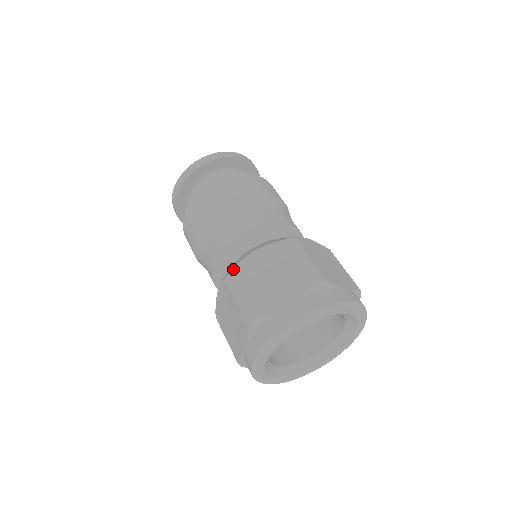
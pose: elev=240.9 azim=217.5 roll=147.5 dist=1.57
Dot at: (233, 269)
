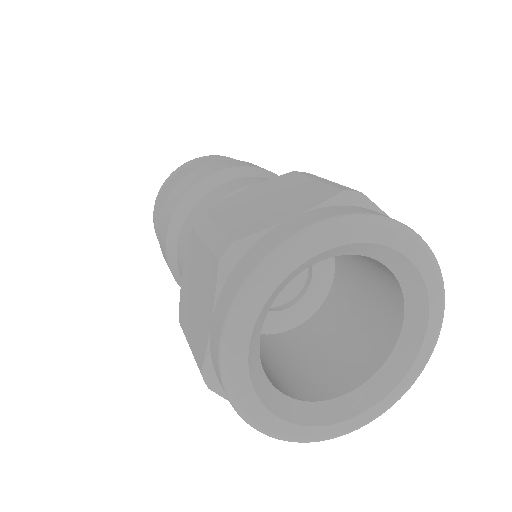
Dot at: occluded
